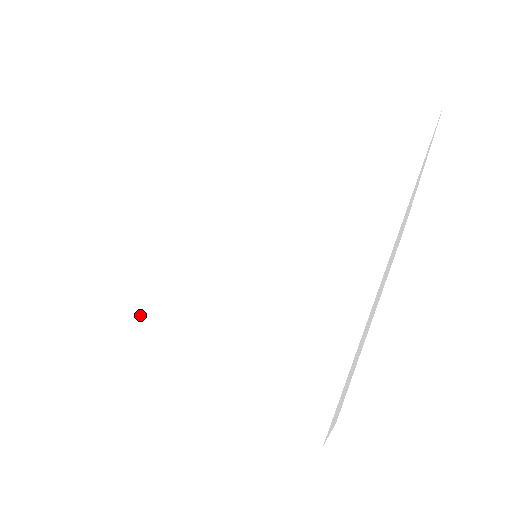
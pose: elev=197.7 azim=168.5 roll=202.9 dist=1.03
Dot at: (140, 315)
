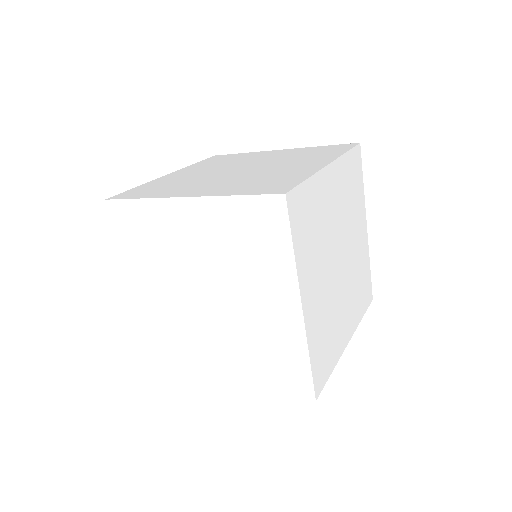
Dot at: (143, 275)
